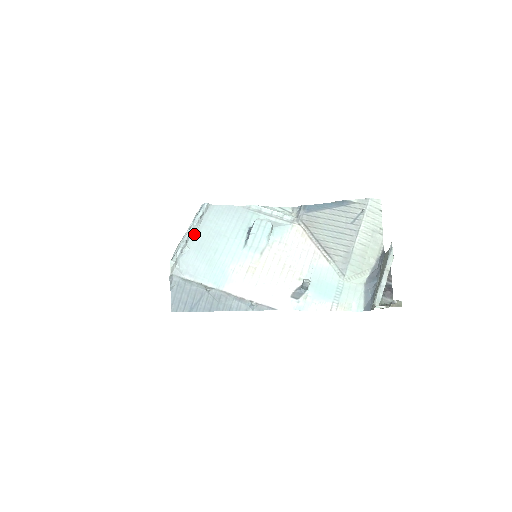
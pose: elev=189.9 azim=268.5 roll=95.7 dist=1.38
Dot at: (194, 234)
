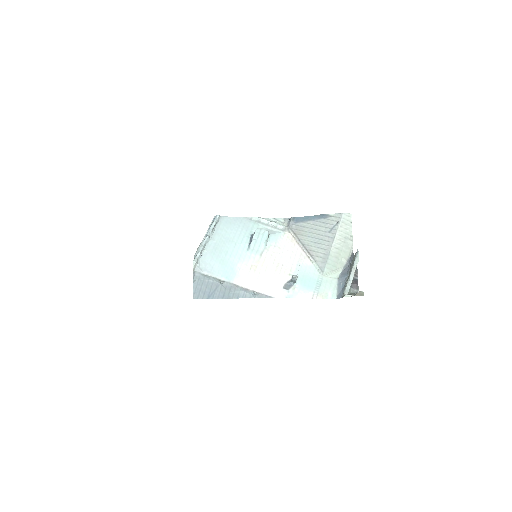
Dot at: (209, 240)
